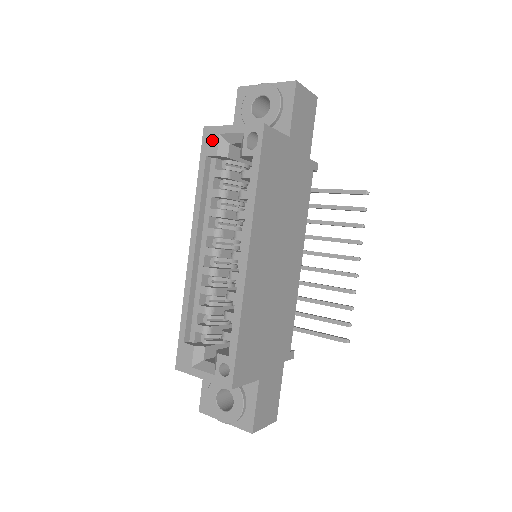
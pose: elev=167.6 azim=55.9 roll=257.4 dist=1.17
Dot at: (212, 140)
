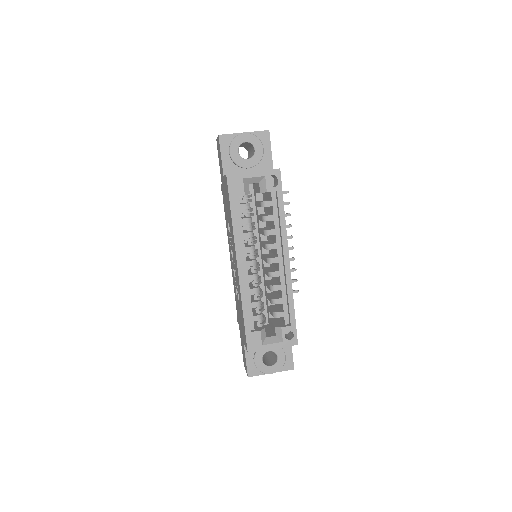
Dot at: (237, 184)
